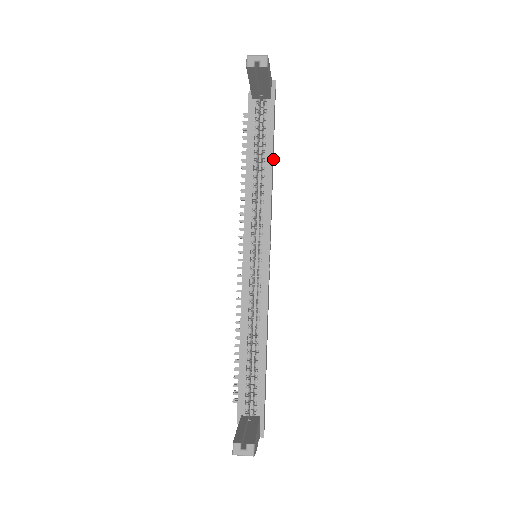
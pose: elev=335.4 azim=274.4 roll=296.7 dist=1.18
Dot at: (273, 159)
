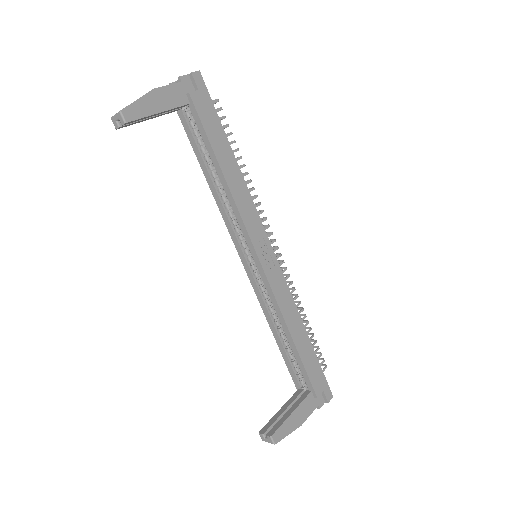
Dot at: (233, 153)
